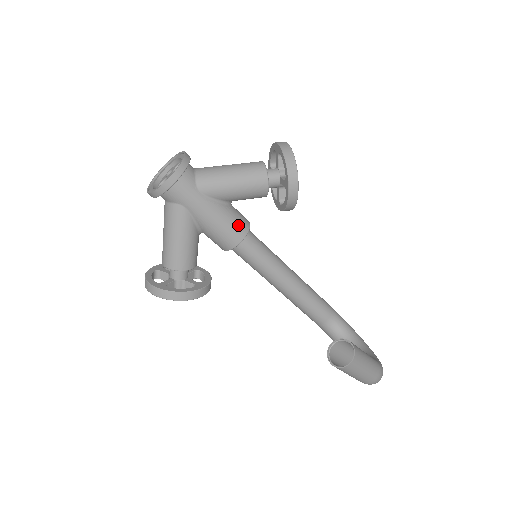
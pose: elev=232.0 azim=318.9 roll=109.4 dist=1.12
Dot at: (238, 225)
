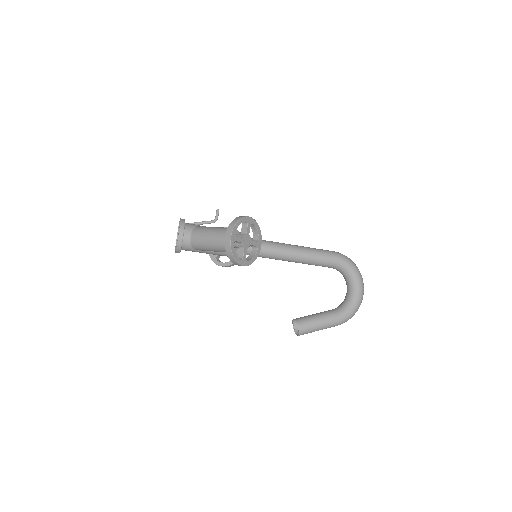
Dot at: occluded
